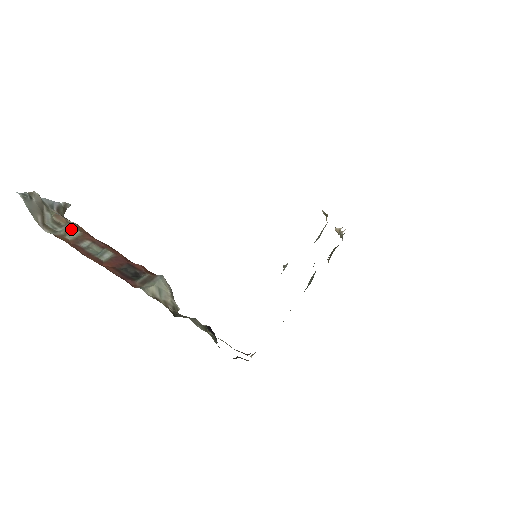
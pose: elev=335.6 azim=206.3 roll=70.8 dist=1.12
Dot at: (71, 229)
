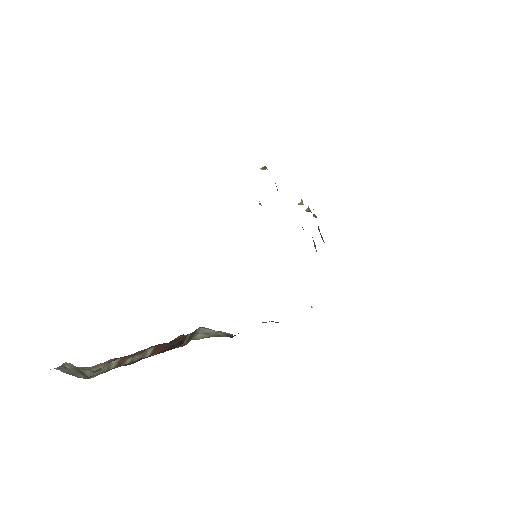
Dot at: (110, 363)
